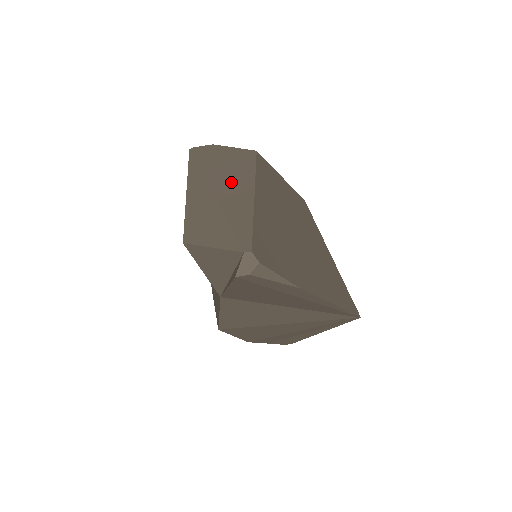
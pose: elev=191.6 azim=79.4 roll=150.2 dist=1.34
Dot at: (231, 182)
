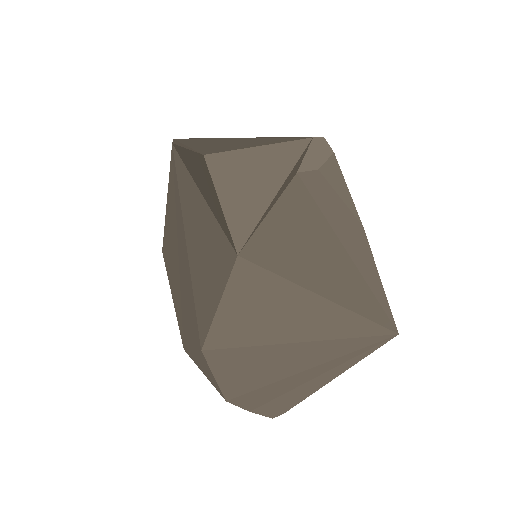
Dot at: occluded
